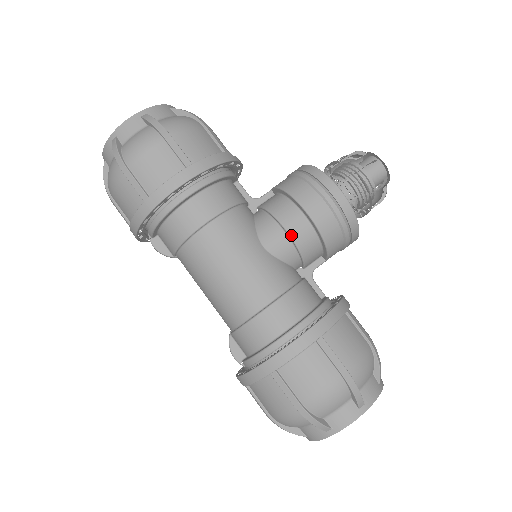
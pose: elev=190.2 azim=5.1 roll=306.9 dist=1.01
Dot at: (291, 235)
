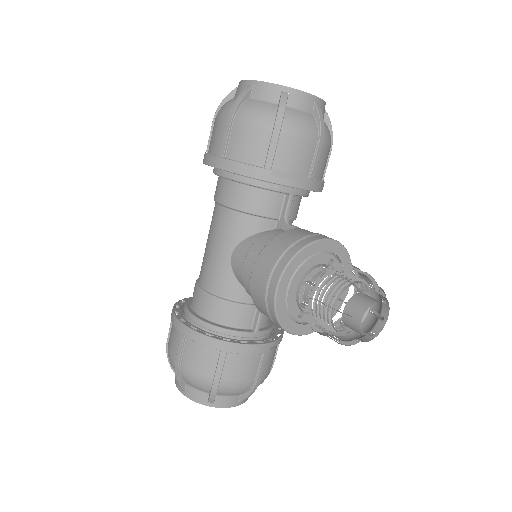
Dot at: (242, 271)
